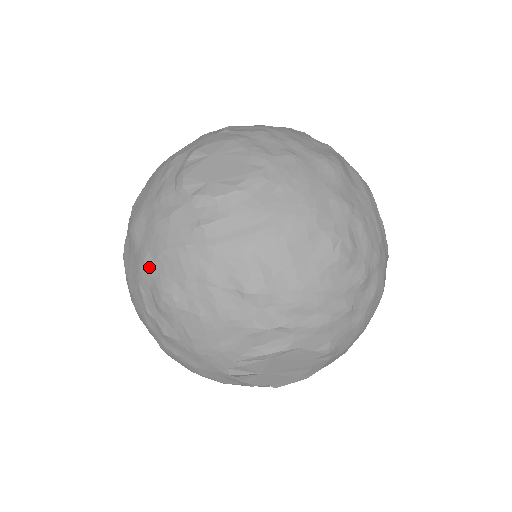
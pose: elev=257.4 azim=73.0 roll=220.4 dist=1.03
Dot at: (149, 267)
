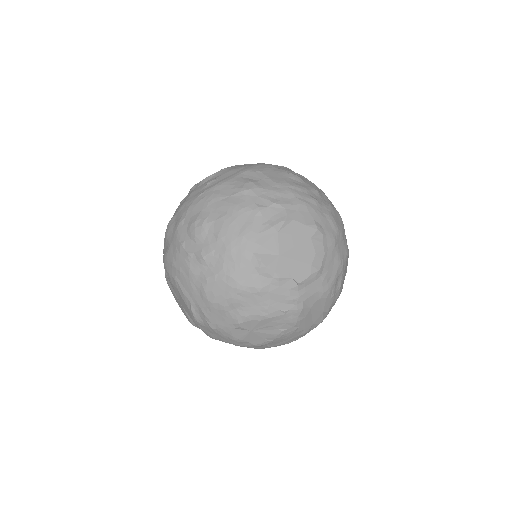
Dot at: (183, 222)
